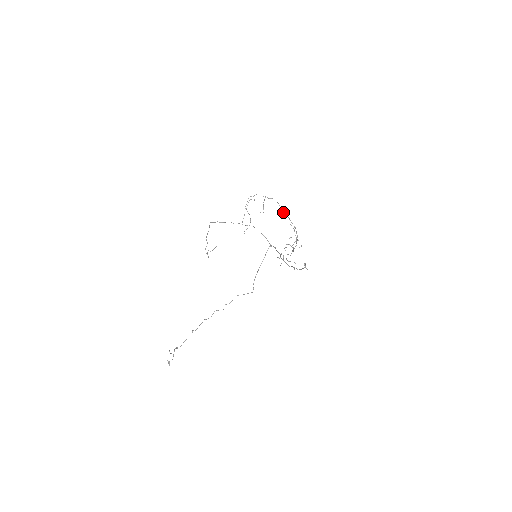
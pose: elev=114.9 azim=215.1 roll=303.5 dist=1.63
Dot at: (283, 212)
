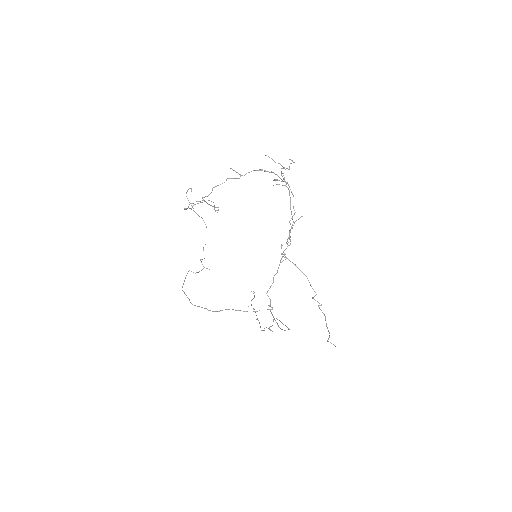
Dot at: occluded
